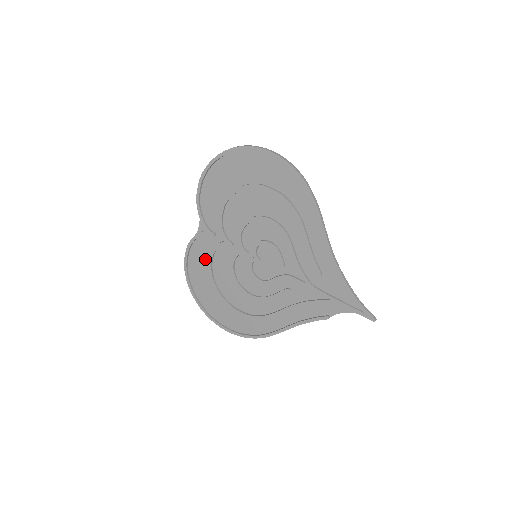
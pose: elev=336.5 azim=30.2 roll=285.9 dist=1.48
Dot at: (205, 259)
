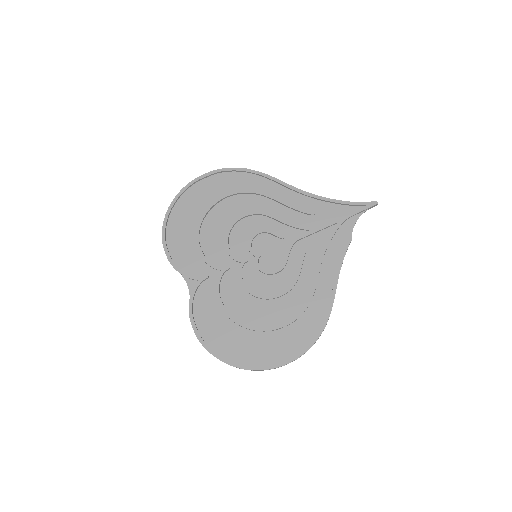
Dot at: (215, 311)
